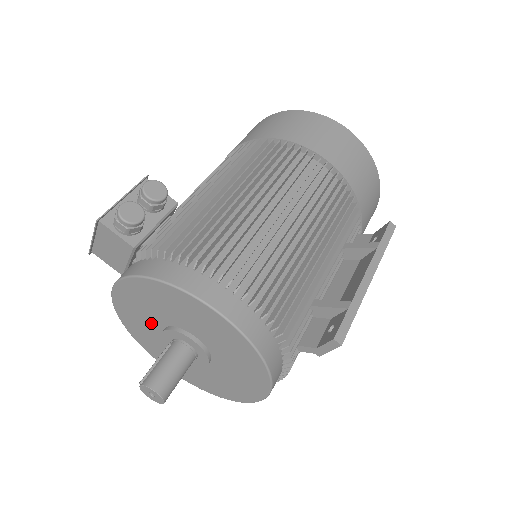
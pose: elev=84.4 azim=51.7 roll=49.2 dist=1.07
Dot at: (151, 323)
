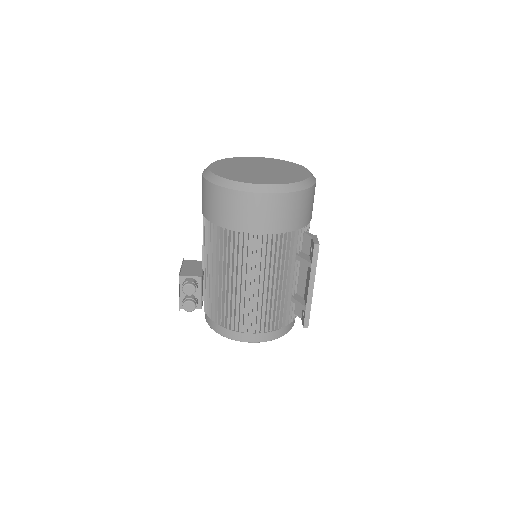
Dot at: occluded
